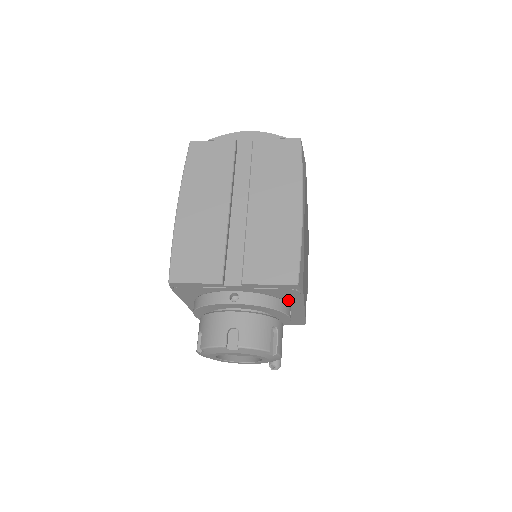
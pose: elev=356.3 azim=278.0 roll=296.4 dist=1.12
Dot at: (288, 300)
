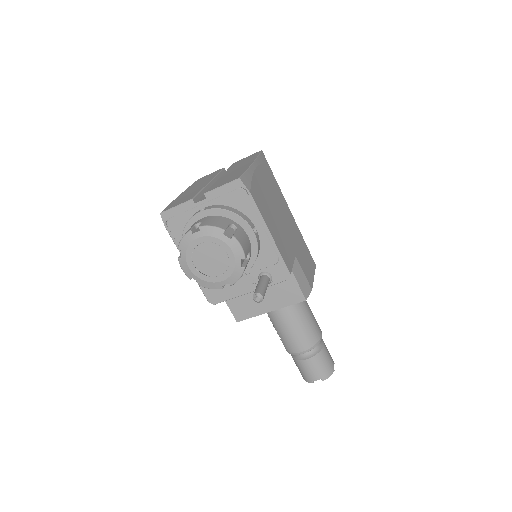
Dot at: (248, 215)
